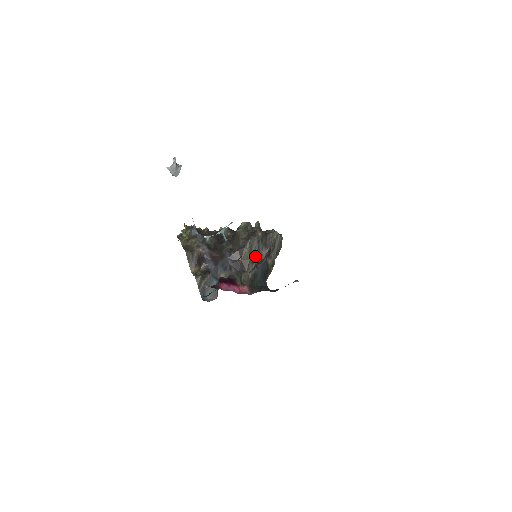
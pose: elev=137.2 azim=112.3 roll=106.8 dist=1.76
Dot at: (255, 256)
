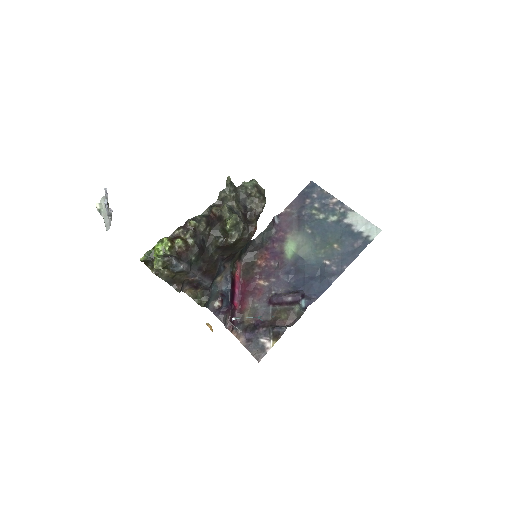
Dot at: occluded
